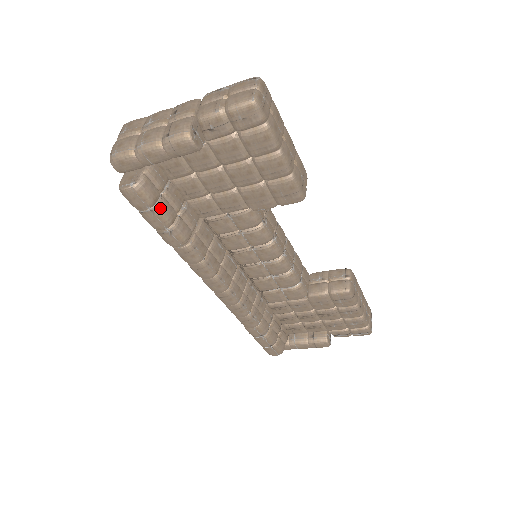
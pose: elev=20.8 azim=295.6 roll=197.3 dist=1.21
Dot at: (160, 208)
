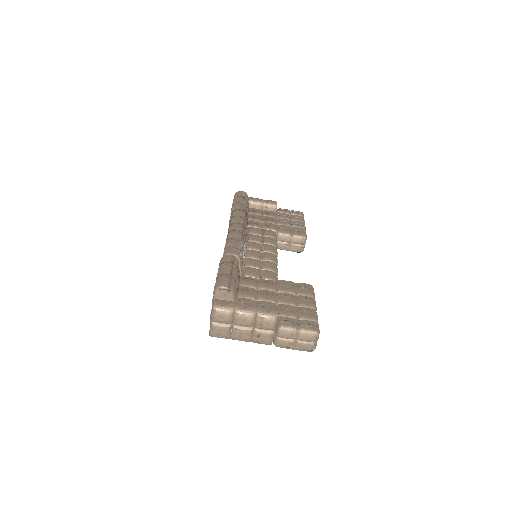
Dot at: occluded
